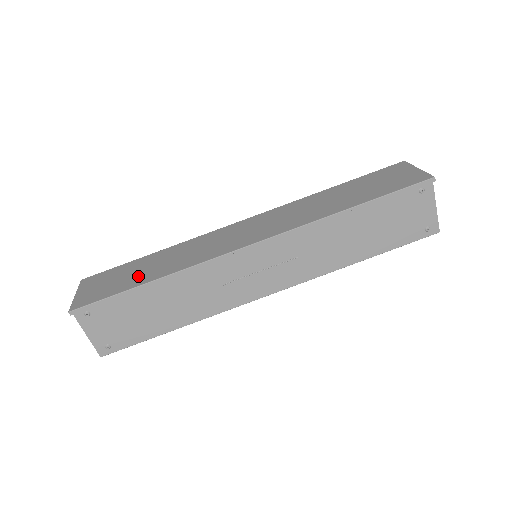
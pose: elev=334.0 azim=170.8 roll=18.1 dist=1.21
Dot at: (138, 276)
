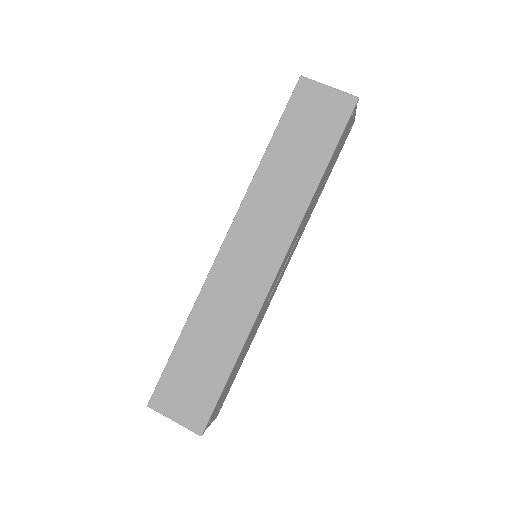
Dot at: (212, 364)
